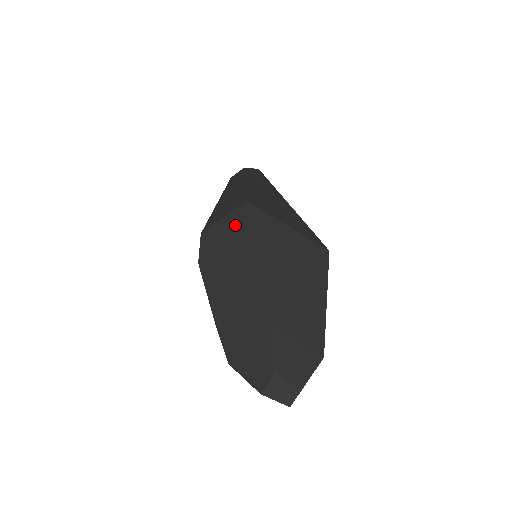
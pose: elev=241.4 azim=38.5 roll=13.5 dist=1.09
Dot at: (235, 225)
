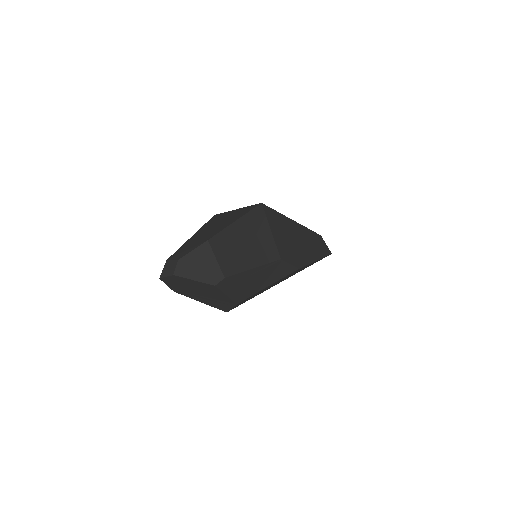
Dot at: occluded
